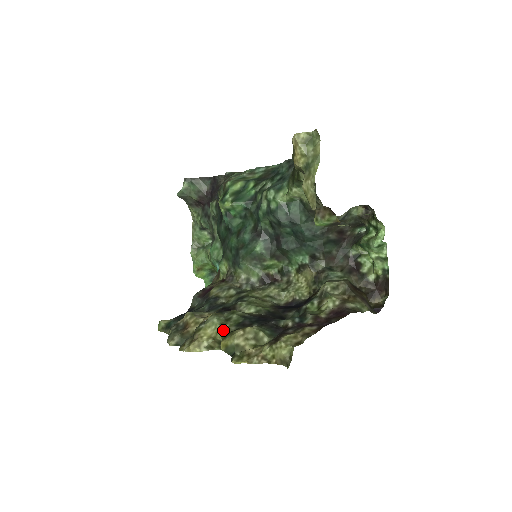
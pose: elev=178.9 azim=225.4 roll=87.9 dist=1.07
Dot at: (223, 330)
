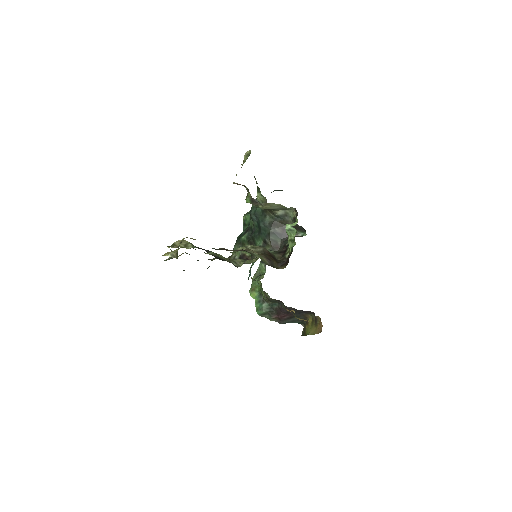
Dot at: occluded
